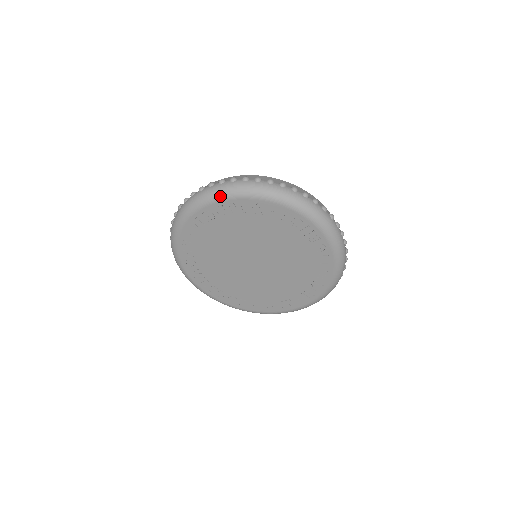
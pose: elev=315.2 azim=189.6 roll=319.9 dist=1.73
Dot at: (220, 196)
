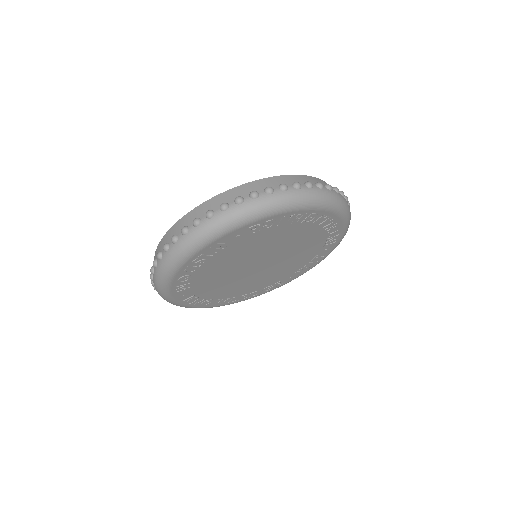
Dot at: (178, 264)
